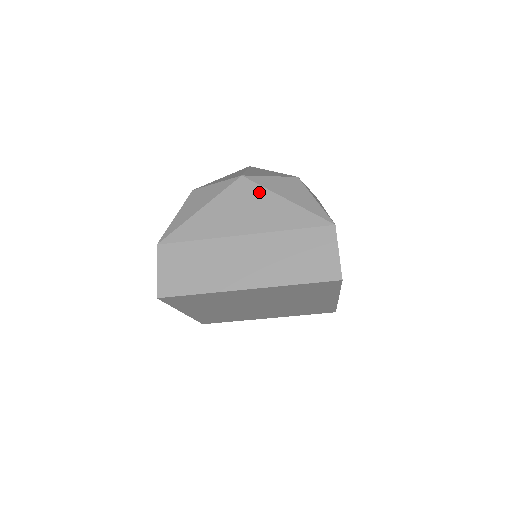
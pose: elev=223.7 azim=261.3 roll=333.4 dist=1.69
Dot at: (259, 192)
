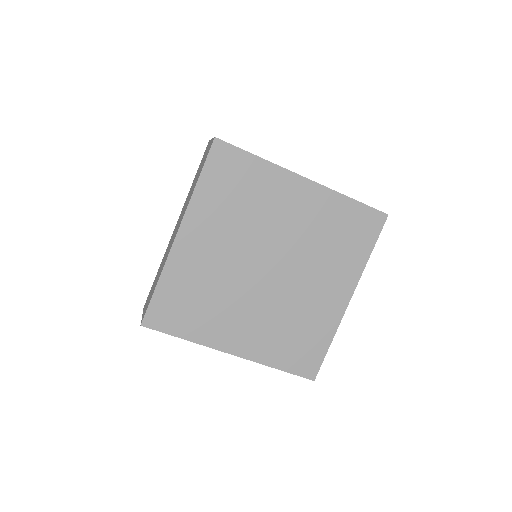
Dot at: occluded
